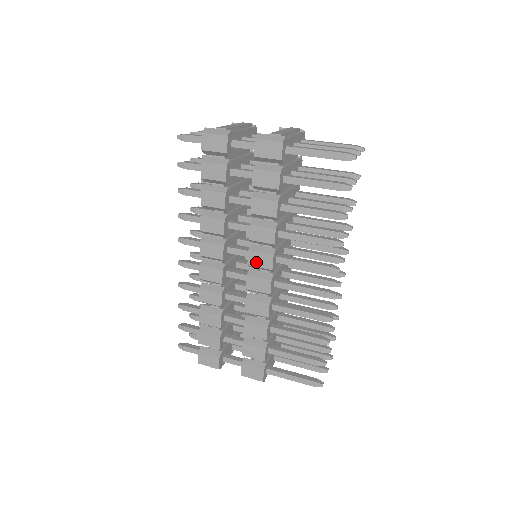
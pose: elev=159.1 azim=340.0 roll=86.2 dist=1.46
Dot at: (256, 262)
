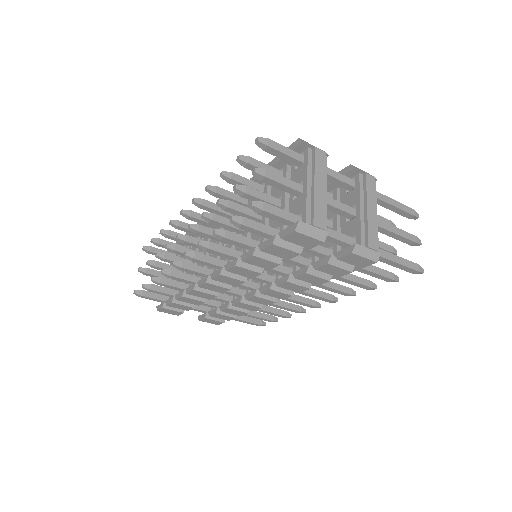
Dot at: (271, 294)
